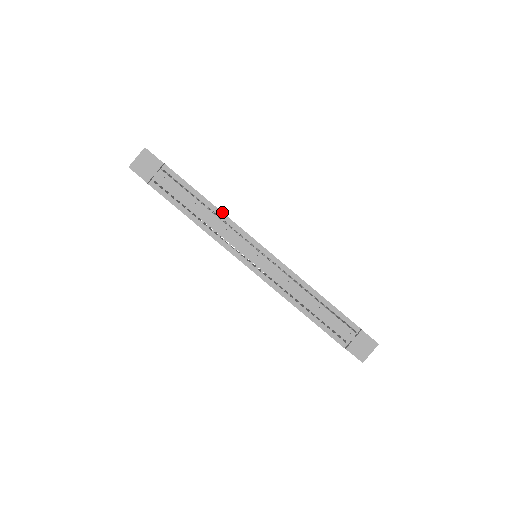
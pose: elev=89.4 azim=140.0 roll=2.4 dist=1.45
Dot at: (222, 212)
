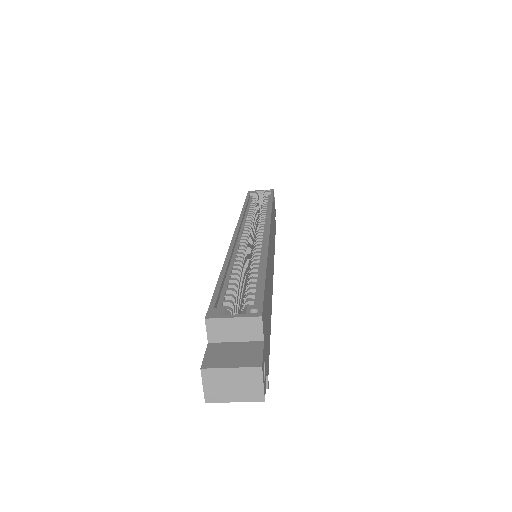
Dot at: occluded
